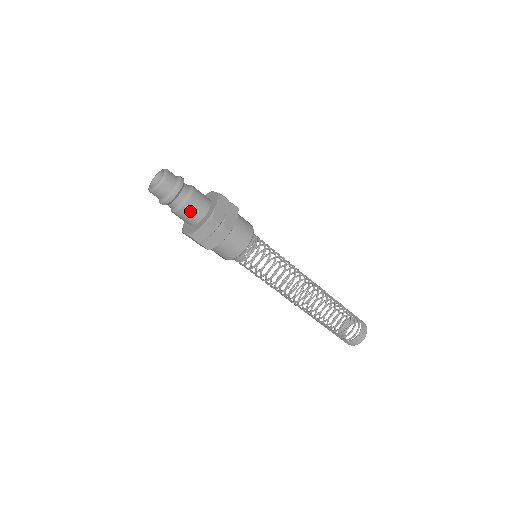
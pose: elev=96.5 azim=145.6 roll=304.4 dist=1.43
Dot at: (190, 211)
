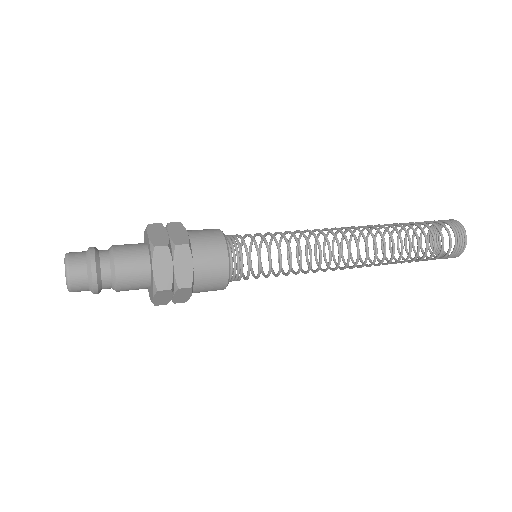
Dot at: (129, 287)
